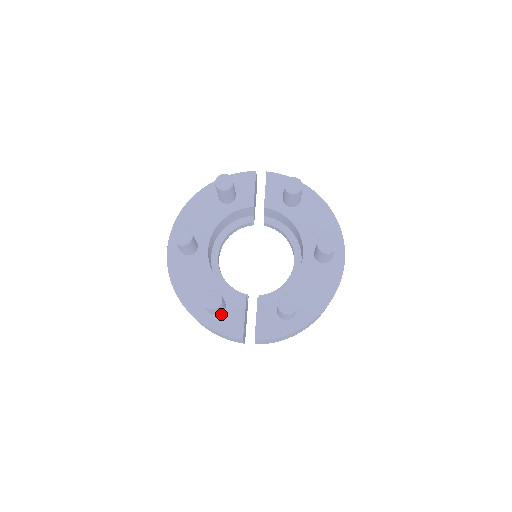
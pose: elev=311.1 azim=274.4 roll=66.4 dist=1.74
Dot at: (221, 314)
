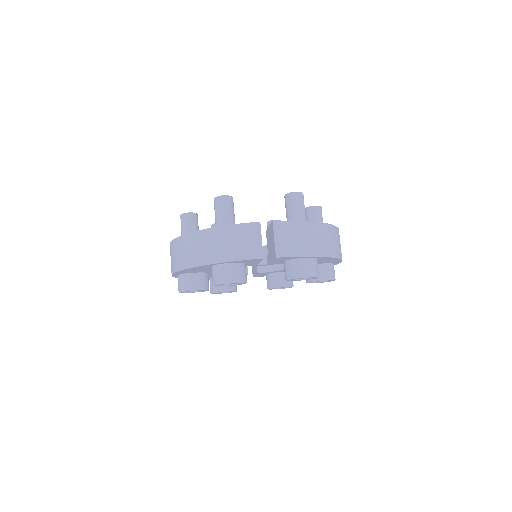
Dot at: occluded
